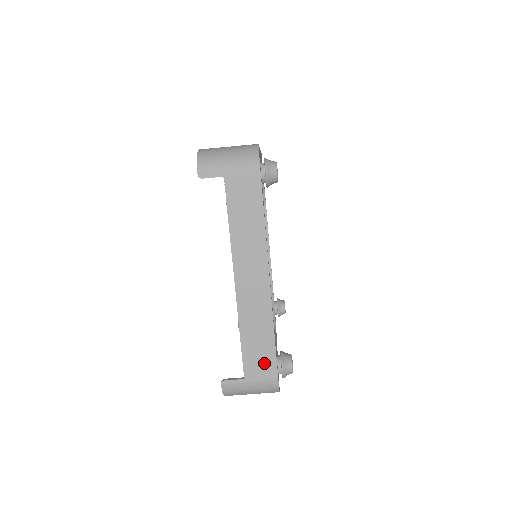
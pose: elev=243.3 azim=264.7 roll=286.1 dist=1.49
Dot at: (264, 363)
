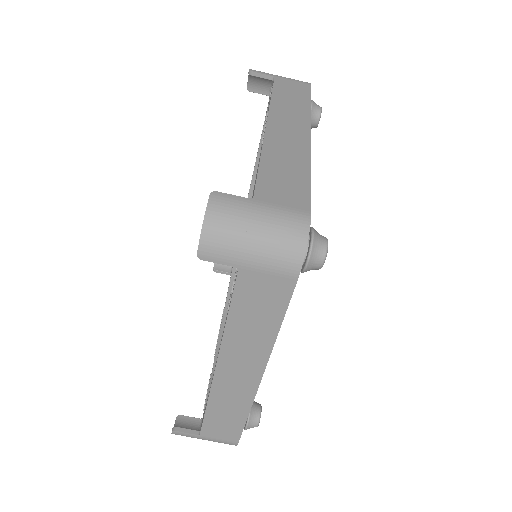
Dot at: (227, 431)
